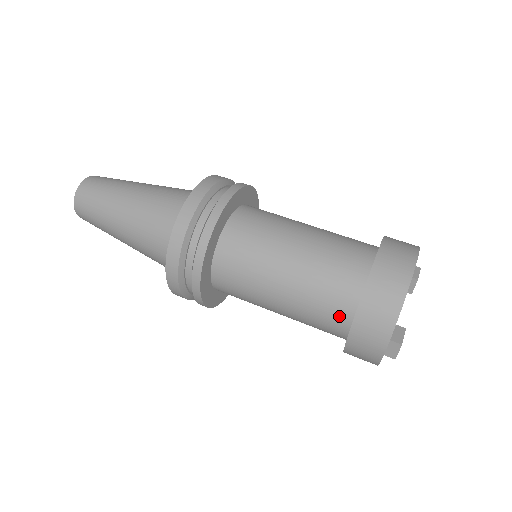
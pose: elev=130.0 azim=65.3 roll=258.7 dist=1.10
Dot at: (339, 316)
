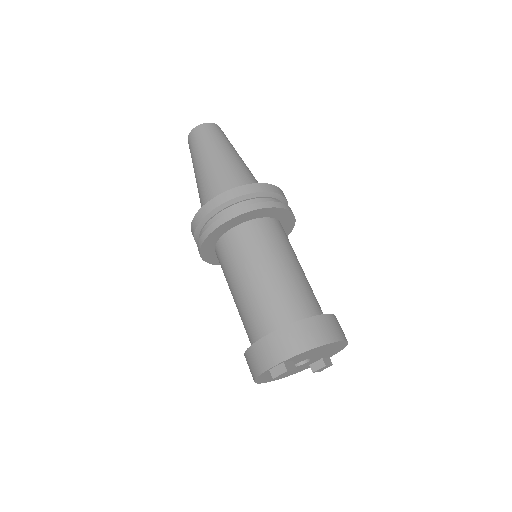
Dot at: (269, 324)
